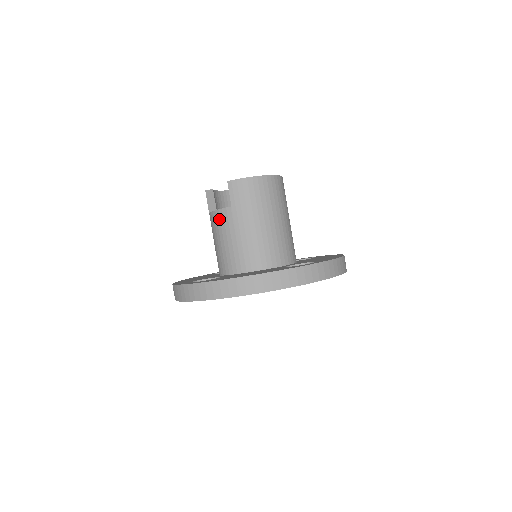
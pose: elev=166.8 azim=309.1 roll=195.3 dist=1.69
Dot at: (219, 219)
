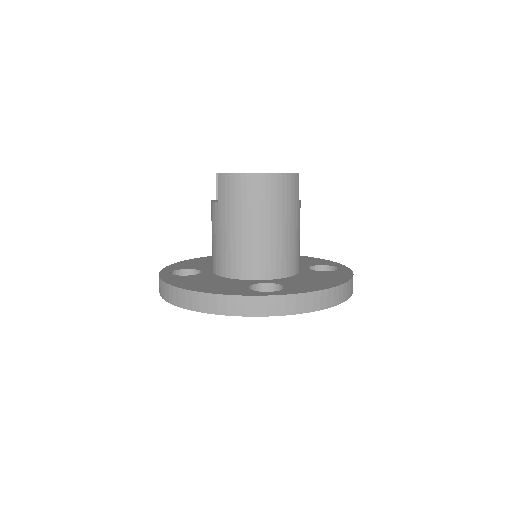
Dot at: (211, 211)
